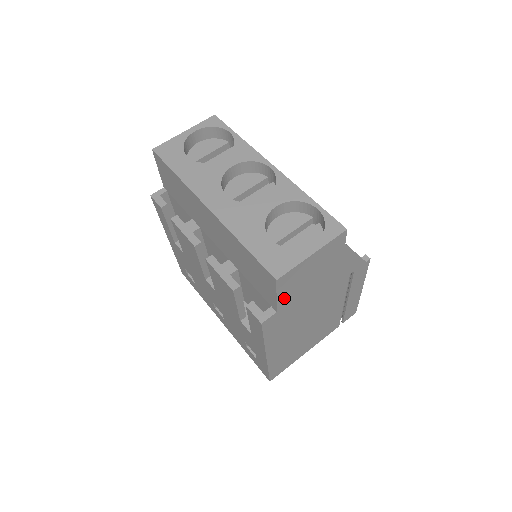
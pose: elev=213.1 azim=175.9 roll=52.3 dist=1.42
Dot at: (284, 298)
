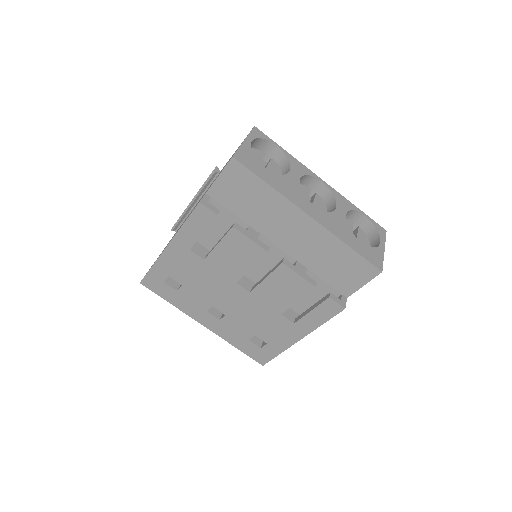
Dot at: occluded
